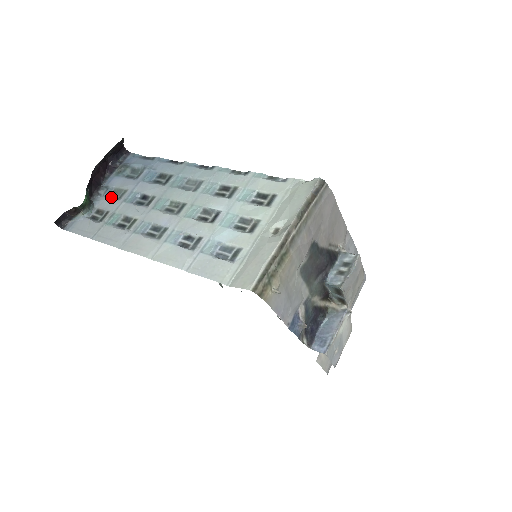
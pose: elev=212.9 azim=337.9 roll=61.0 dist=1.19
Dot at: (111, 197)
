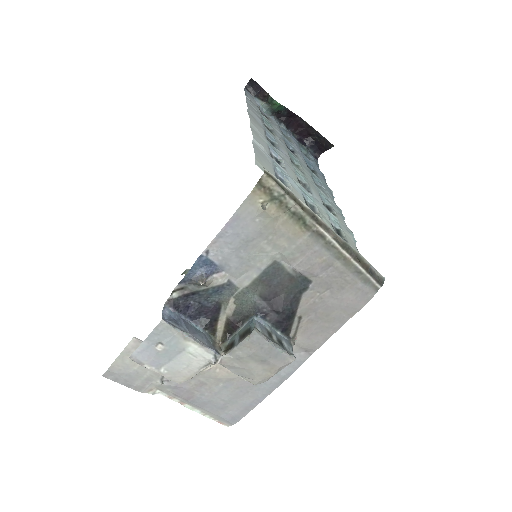
Dot at: (281, 131)
